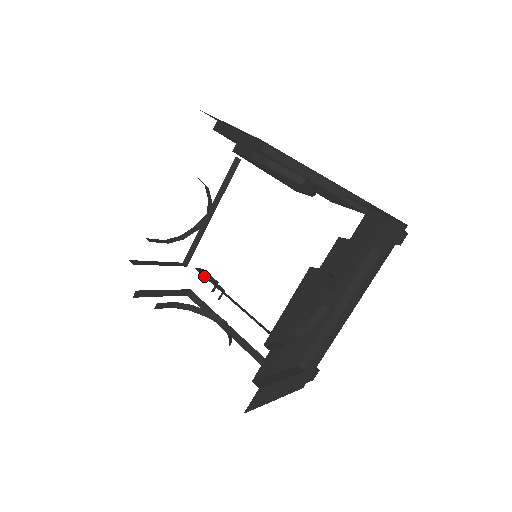
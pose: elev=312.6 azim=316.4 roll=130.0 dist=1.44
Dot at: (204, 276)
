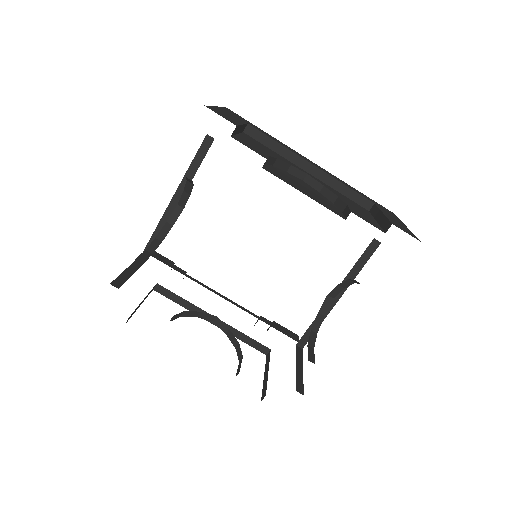
Dot at: (161, 261)
